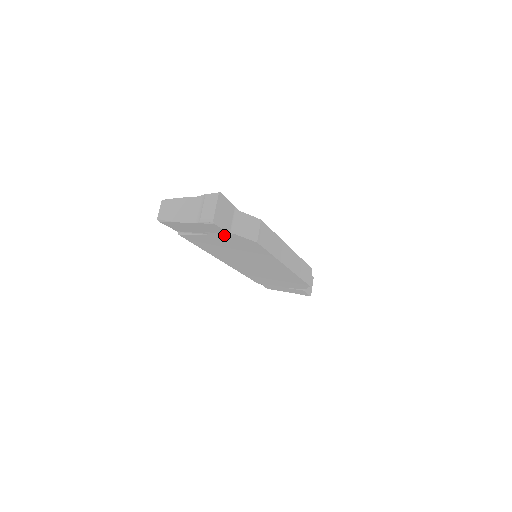
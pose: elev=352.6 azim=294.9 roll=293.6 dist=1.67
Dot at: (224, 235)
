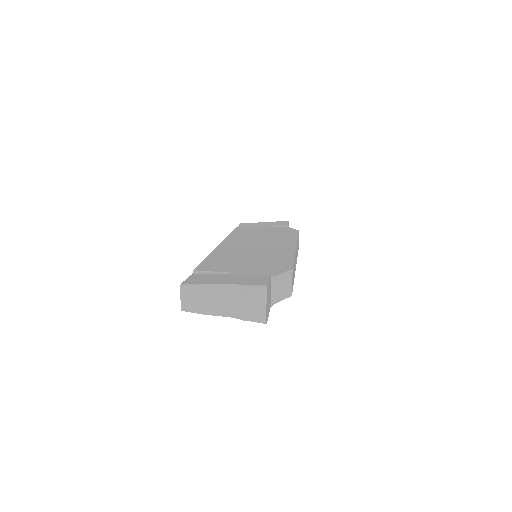
Dot at: occluded
